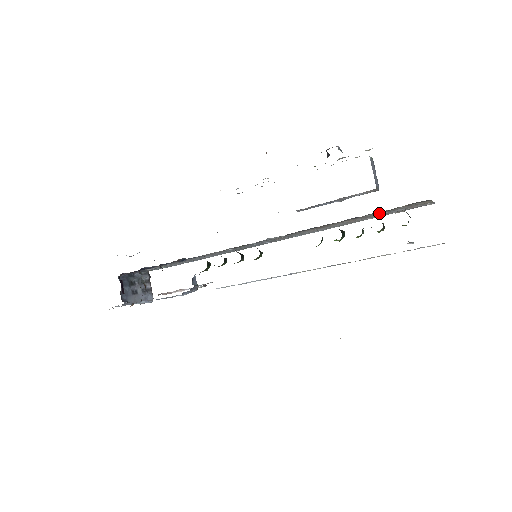
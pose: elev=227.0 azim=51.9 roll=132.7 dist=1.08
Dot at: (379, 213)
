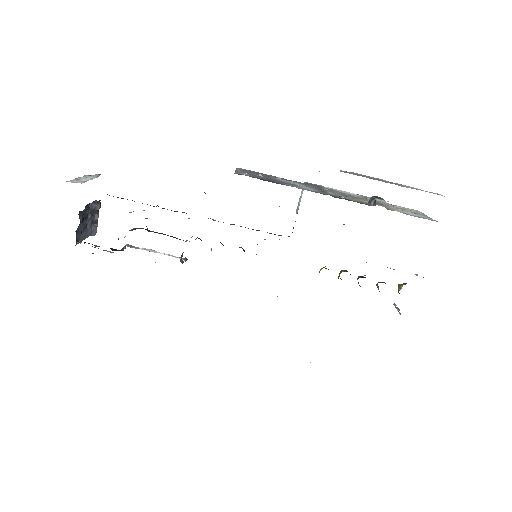
Dot at: occluded
